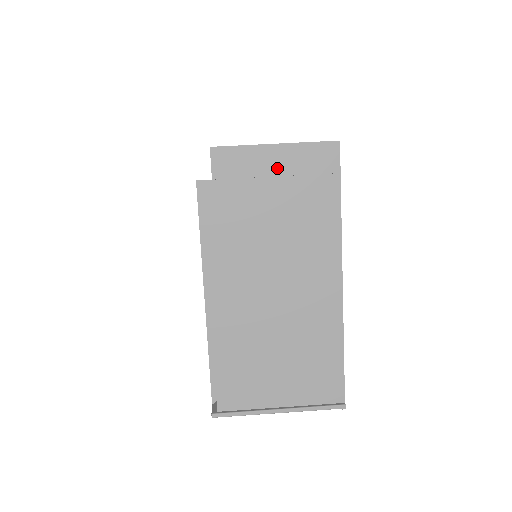
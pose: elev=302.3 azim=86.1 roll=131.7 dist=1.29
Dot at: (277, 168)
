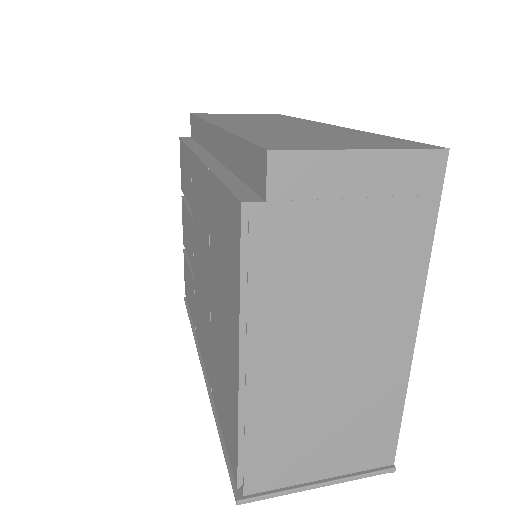
Dot at: (361, 186)
